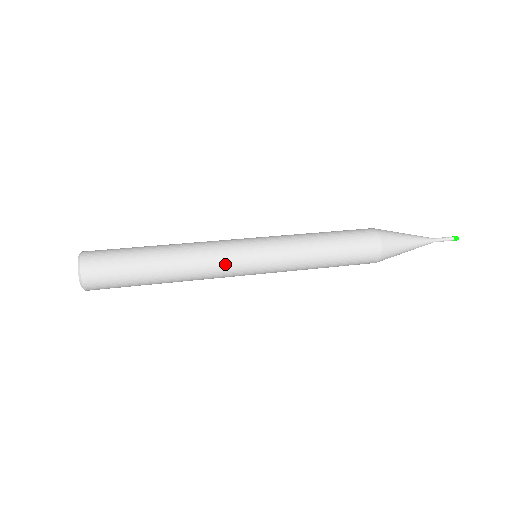
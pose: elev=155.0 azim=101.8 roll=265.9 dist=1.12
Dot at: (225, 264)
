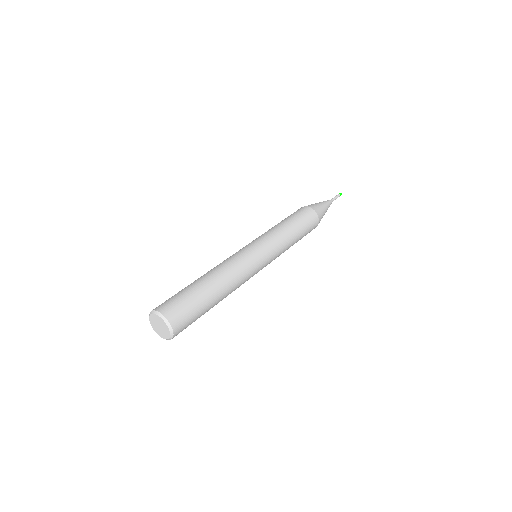
Dot at: (247, 263)
